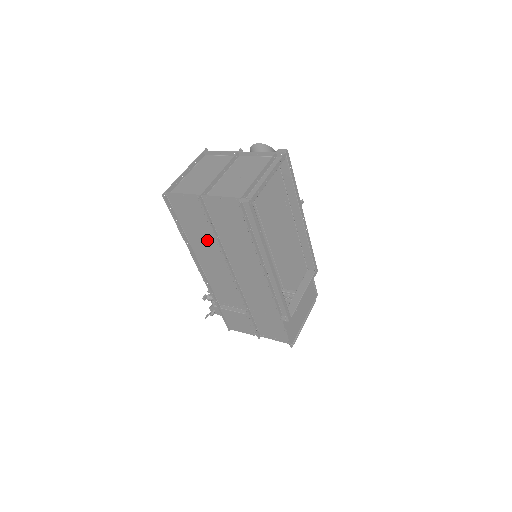
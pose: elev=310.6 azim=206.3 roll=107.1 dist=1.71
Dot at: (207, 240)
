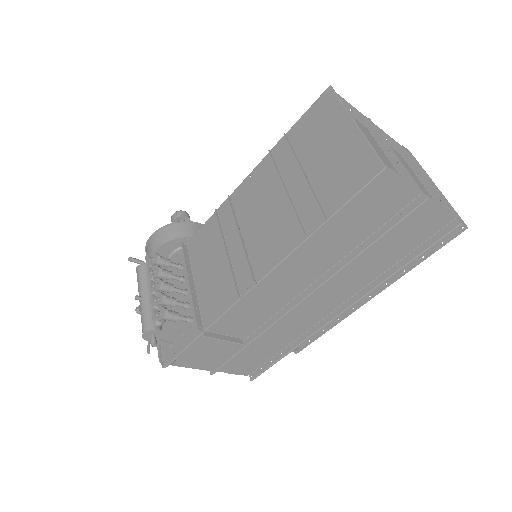
Dot at: (333, 245)
